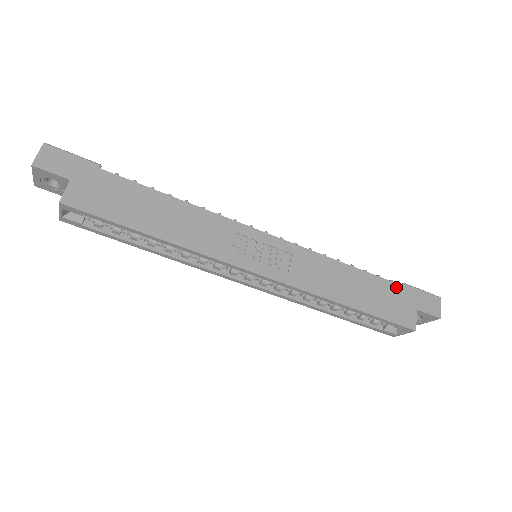
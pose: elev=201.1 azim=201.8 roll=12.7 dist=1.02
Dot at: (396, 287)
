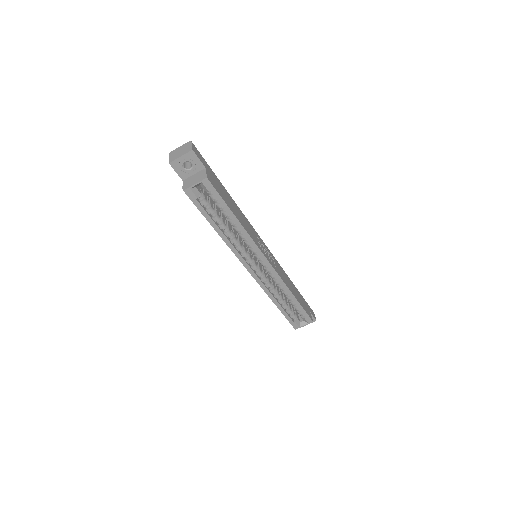
Dot at: (302, 297)
